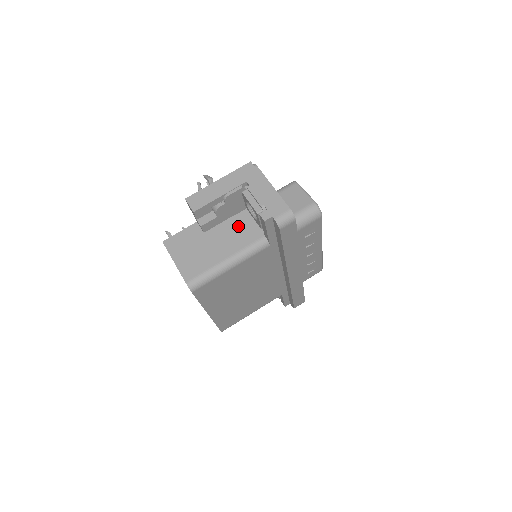
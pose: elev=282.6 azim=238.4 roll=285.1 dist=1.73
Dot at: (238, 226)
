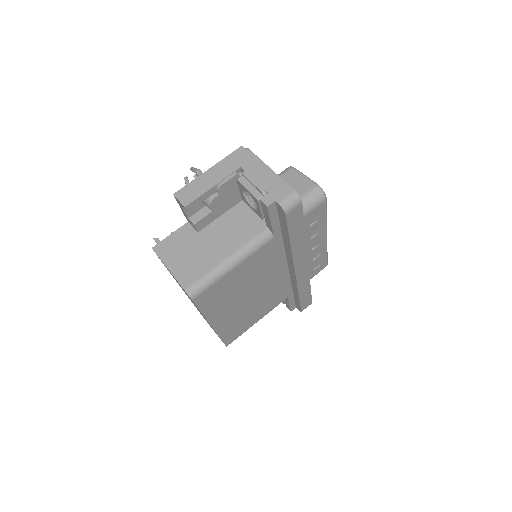
Dot at: (235, 220)
